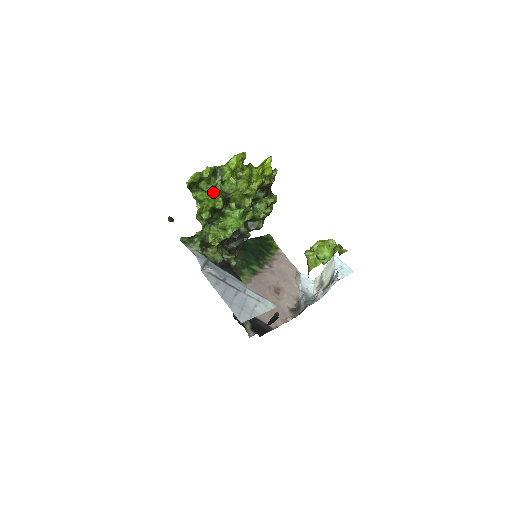
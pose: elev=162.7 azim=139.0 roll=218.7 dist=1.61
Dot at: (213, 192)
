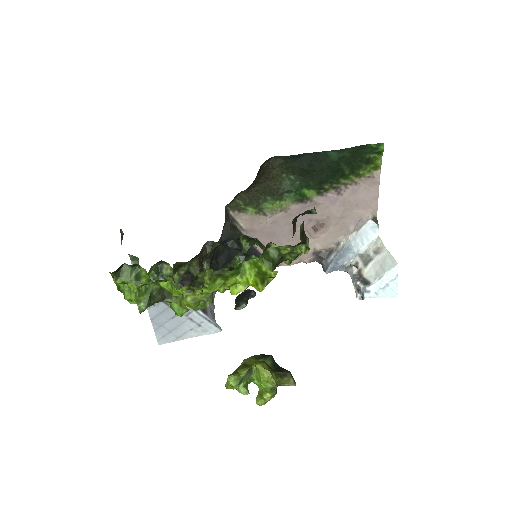
Dot at: (136, 302)
